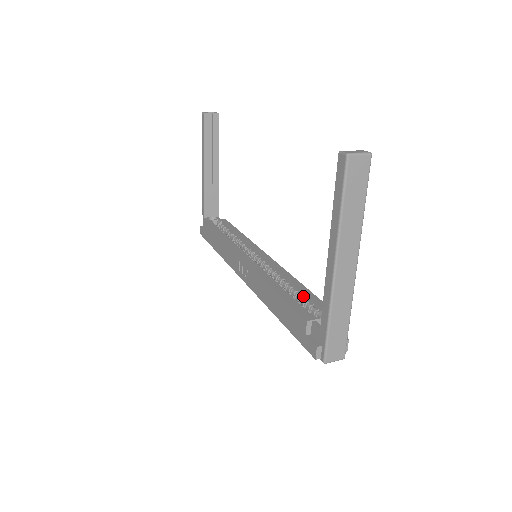
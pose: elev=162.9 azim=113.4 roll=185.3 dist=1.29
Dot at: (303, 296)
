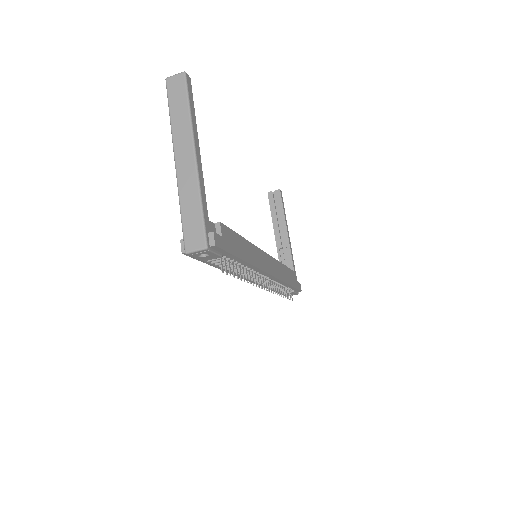
Dot at: occluded
